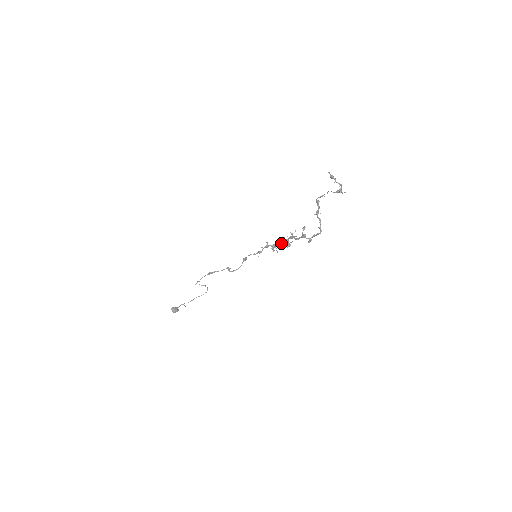
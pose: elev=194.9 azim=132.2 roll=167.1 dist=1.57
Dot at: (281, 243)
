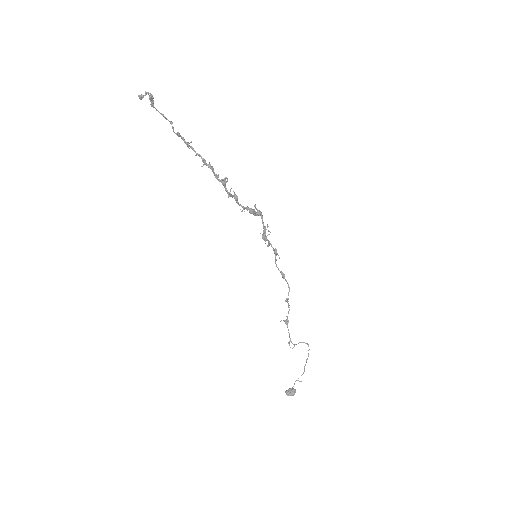
Dot at: (262, 219)
